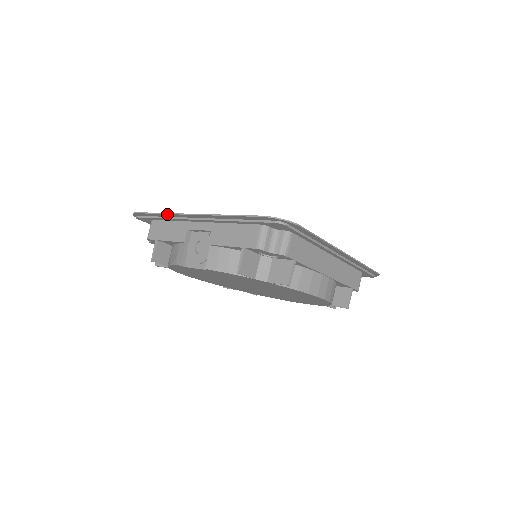
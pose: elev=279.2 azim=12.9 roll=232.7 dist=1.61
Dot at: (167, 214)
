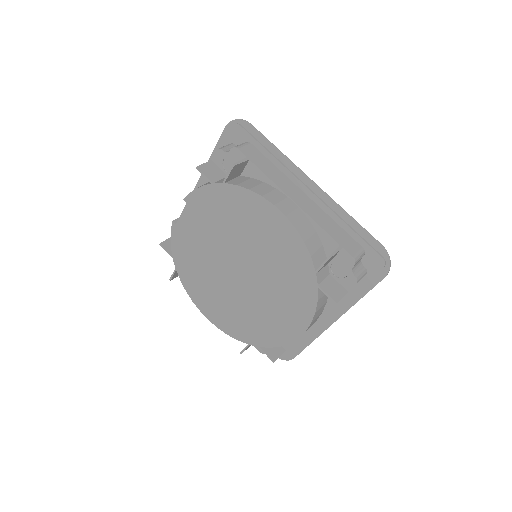
Dot at: occluded
